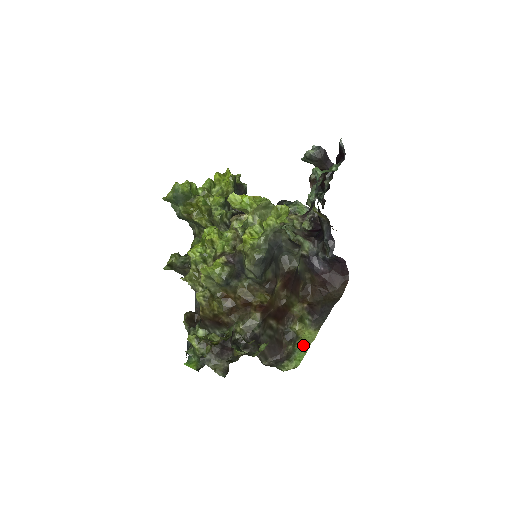
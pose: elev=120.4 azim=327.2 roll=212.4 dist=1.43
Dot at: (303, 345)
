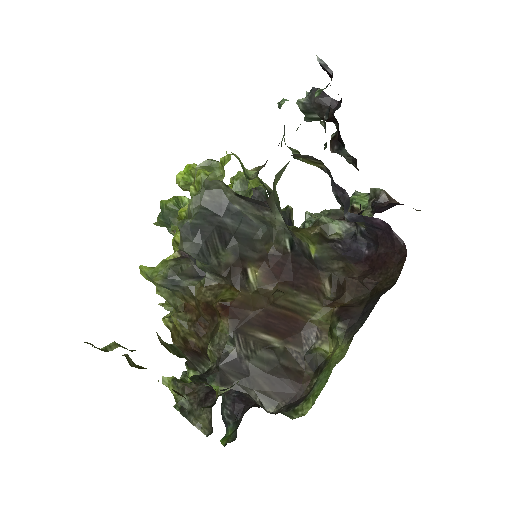
Dot at: (327, 370)
